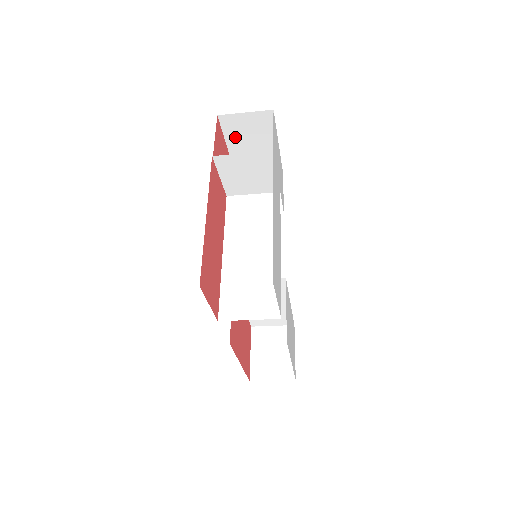
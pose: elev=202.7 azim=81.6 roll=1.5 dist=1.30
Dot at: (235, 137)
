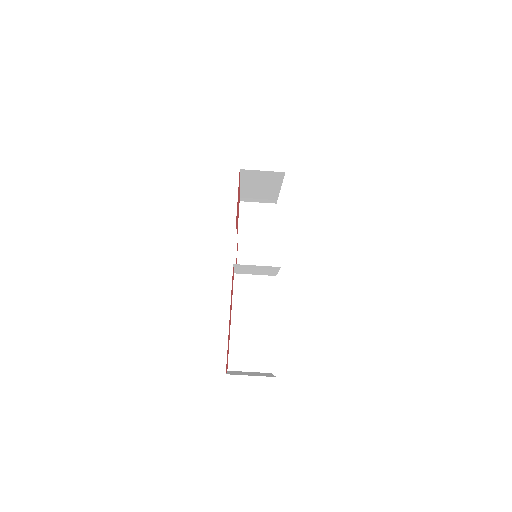
Dot at: occluded
